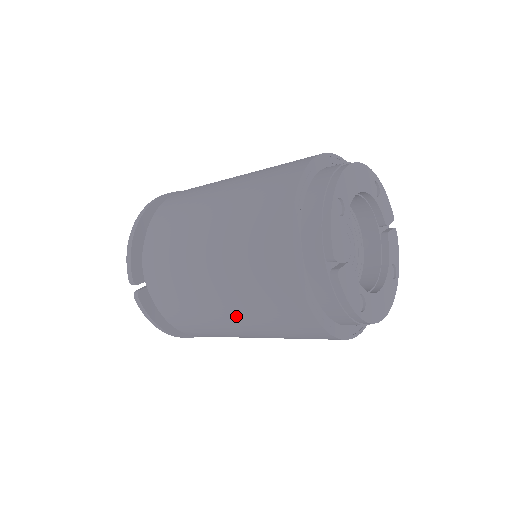
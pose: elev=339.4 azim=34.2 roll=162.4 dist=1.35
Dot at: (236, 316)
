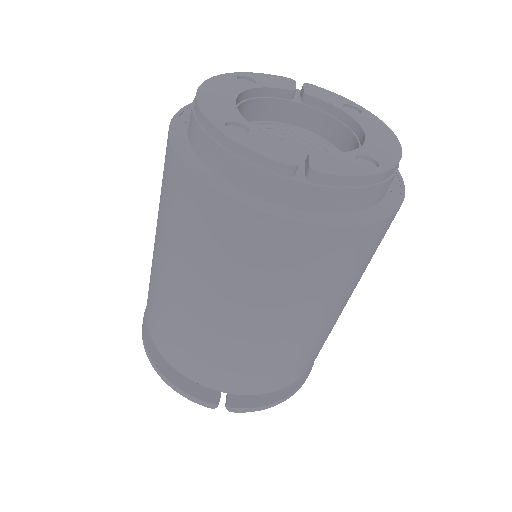
Dot at: (307, 317)
